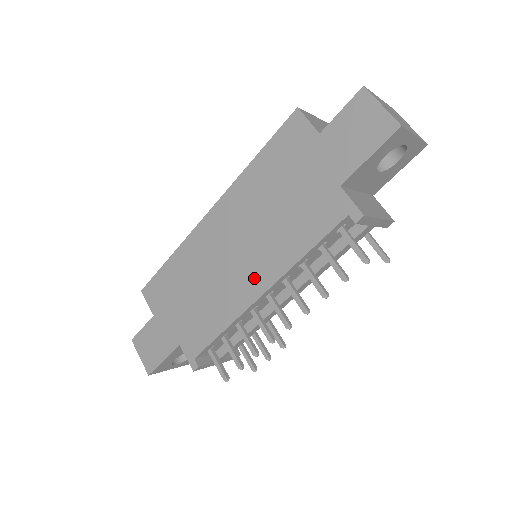
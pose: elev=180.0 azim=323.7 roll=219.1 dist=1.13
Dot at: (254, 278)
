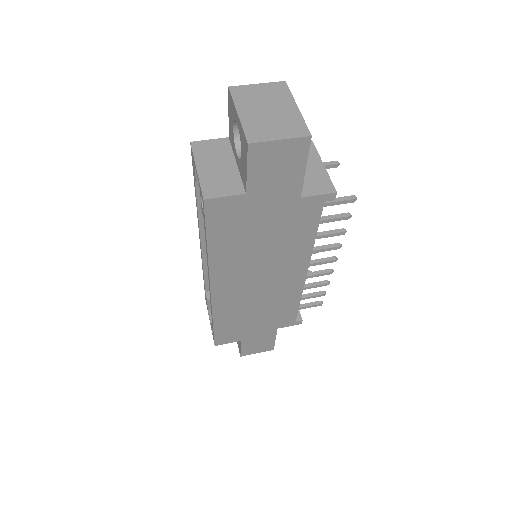
Dot at: (292, 274)
